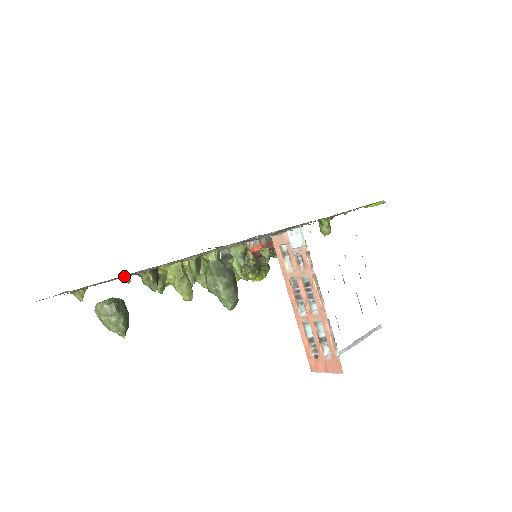
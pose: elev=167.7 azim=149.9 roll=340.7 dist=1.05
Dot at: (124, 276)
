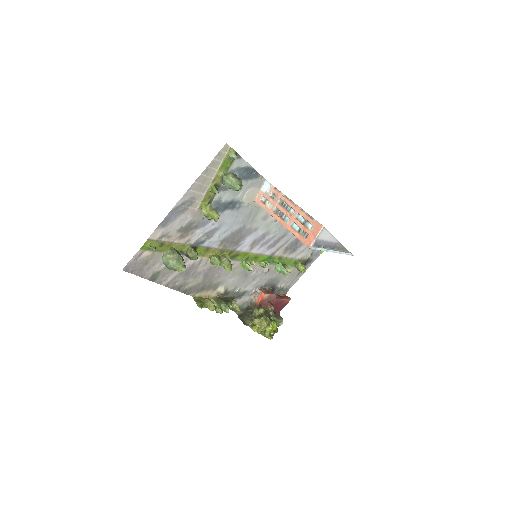
Dot at: (178, 218)
